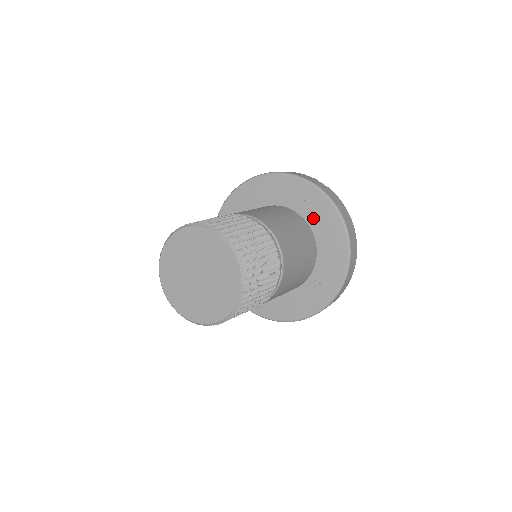
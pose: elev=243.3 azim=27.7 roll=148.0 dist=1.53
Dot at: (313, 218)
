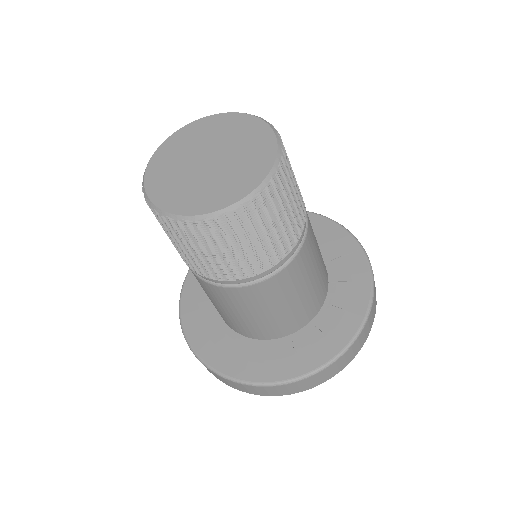
Dot at: (339, 277)
